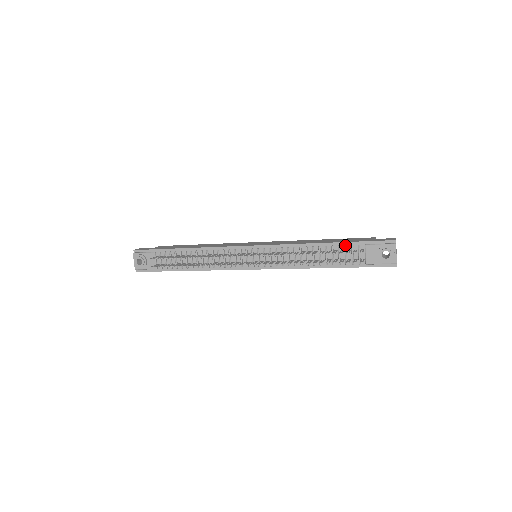
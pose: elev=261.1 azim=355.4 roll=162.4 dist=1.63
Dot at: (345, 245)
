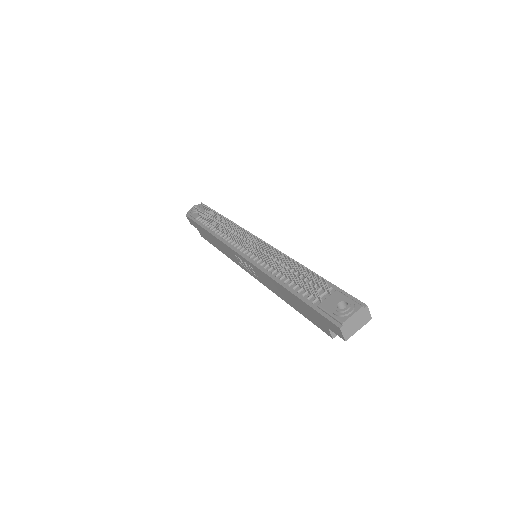
Dot at: (321, 279)
